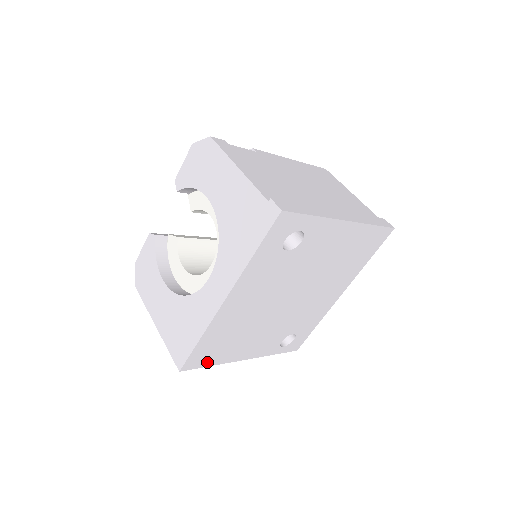
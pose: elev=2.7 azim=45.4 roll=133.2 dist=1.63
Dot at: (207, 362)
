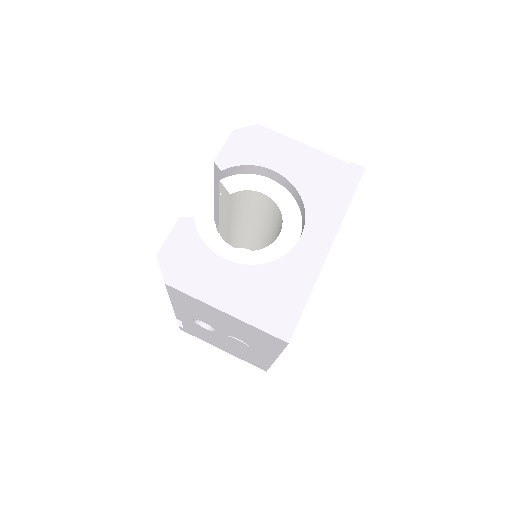
Dot at: occluded
